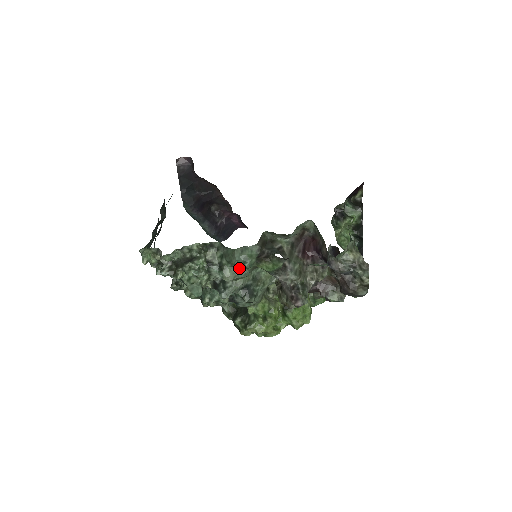
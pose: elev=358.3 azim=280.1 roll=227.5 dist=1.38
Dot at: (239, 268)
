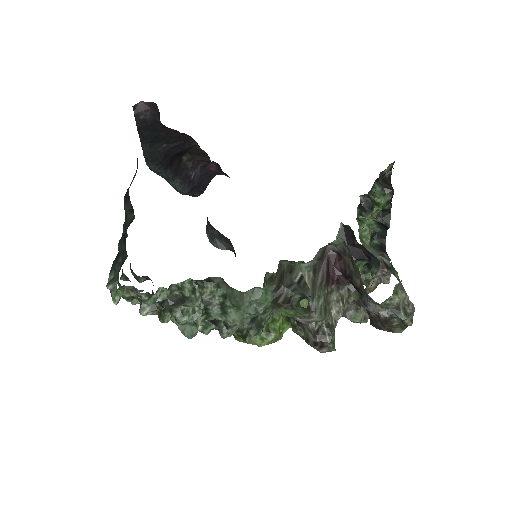
Dot at: occluded
